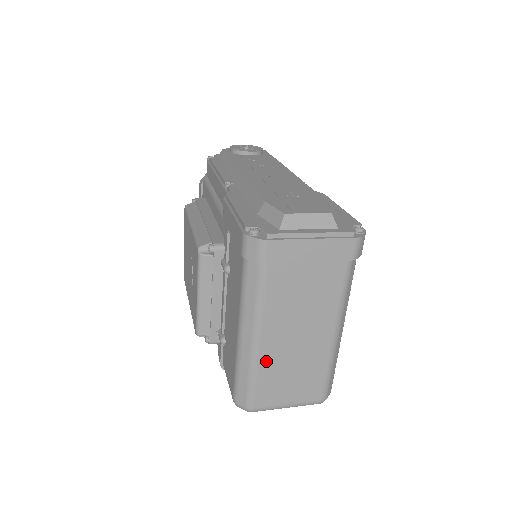
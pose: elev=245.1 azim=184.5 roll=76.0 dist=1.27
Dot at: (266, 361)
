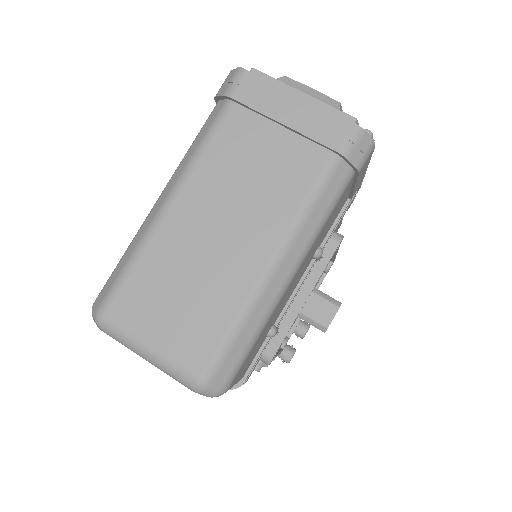
Dot at: (162, 243)
